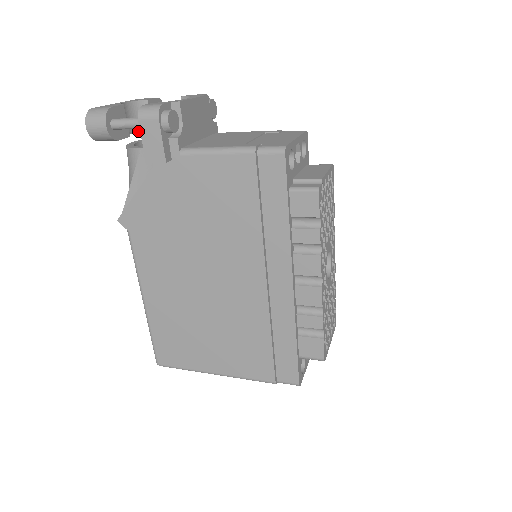
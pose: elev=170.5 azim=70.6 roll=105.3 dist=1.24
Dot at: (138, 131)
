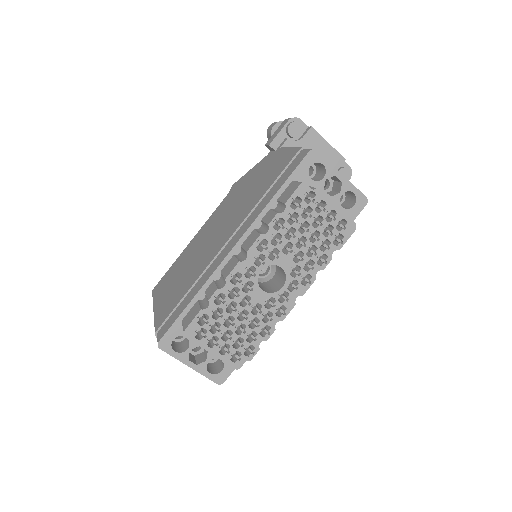
Dot at: occluded
